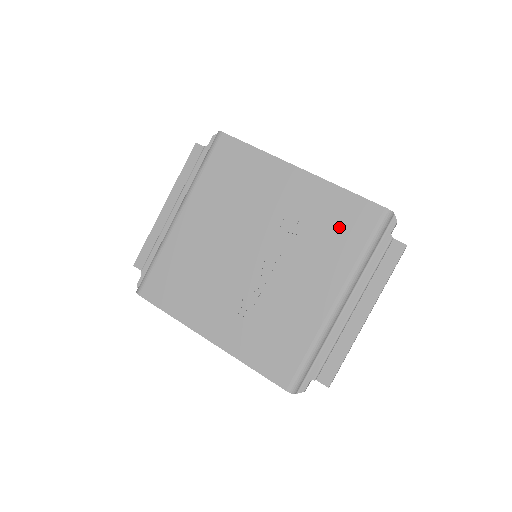
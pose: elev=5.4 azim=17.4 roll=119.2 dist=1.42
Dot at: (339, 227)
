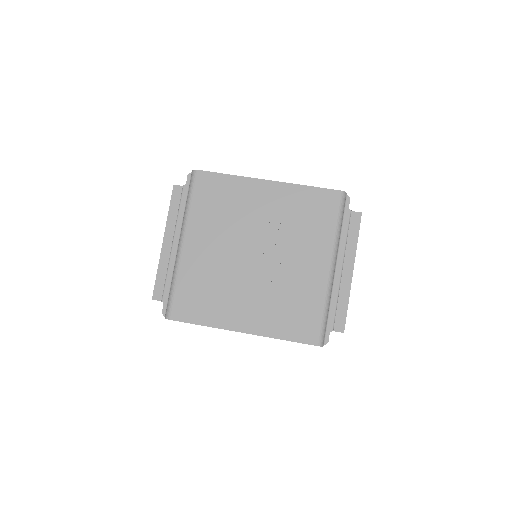
Dot at: (313, 214)
